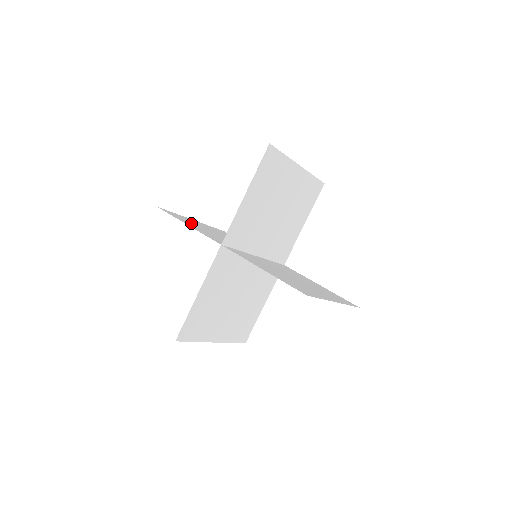
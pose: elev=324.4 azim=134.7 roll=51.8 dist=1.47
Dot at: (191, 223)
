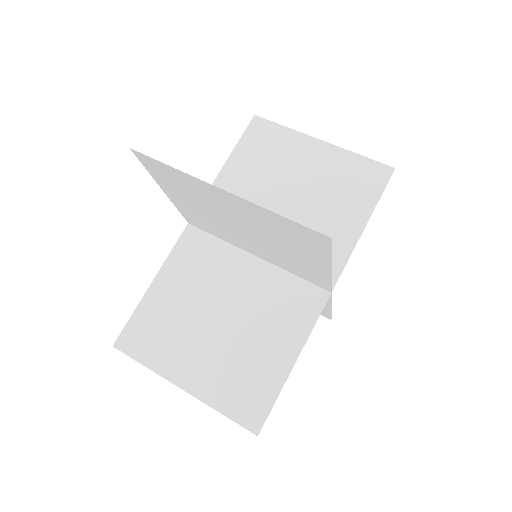
Dot at: occluded
